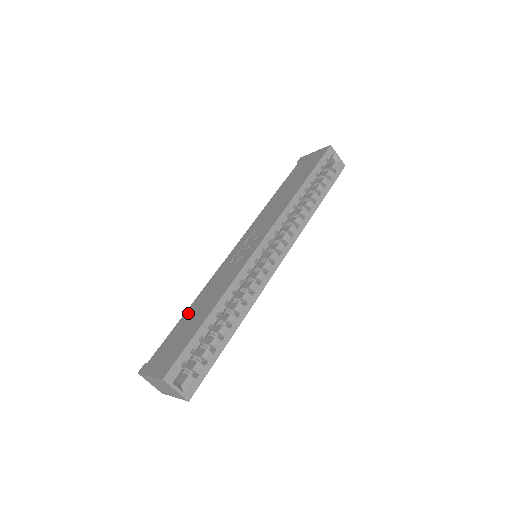
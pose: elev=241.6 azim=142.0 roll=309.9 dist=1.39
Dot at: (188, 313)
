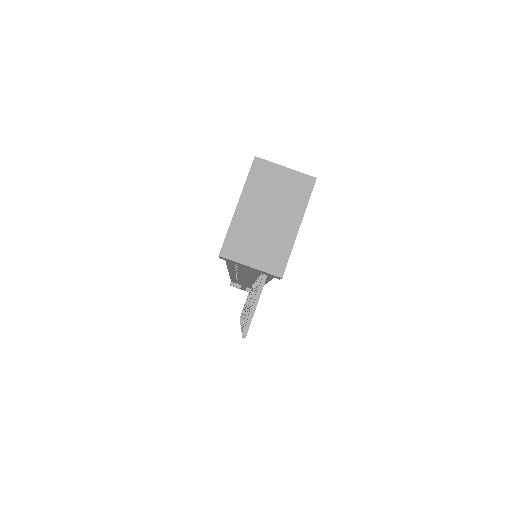
Dot at: occluded
